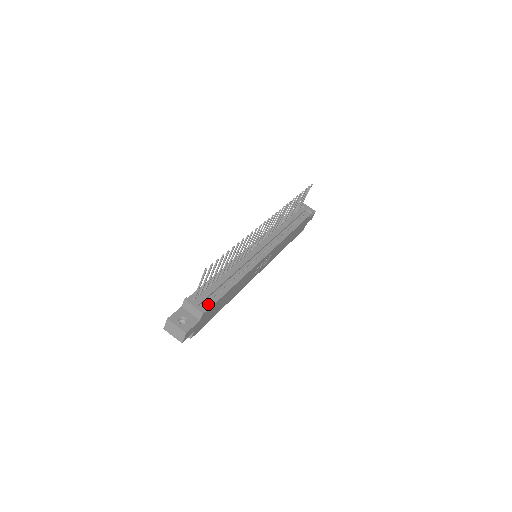
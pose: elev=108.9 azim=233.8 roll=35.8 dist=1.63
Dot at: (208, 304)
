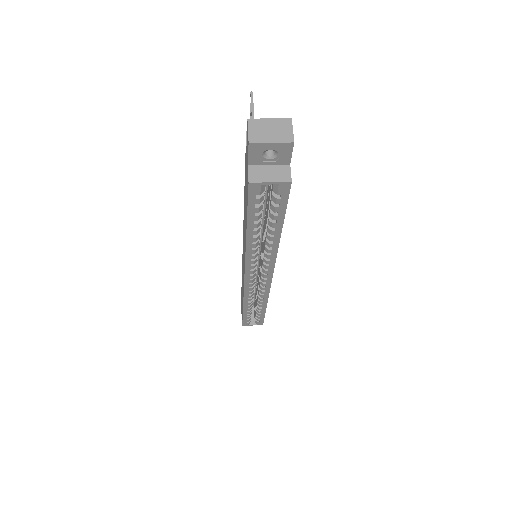
Dot at: occluded
